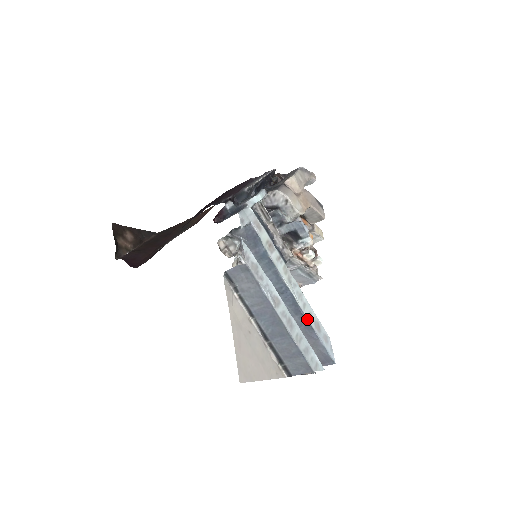
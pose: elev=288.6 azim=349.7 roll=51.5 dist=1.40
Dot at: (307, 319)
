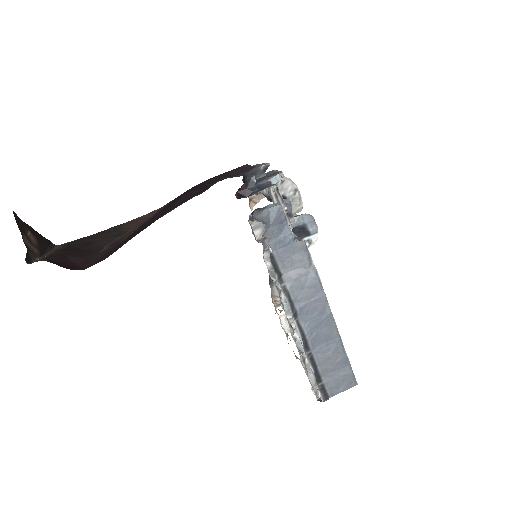
Dot at: occluded
